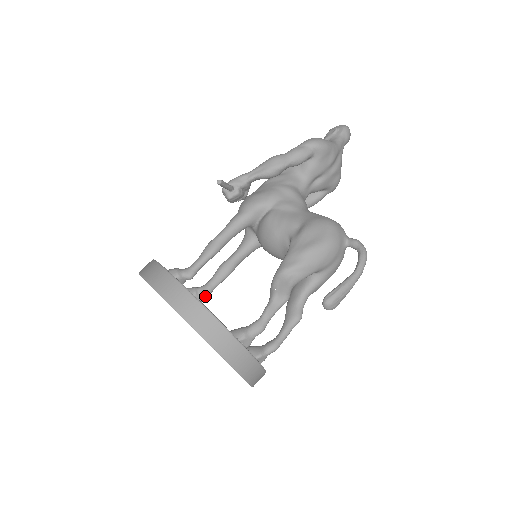
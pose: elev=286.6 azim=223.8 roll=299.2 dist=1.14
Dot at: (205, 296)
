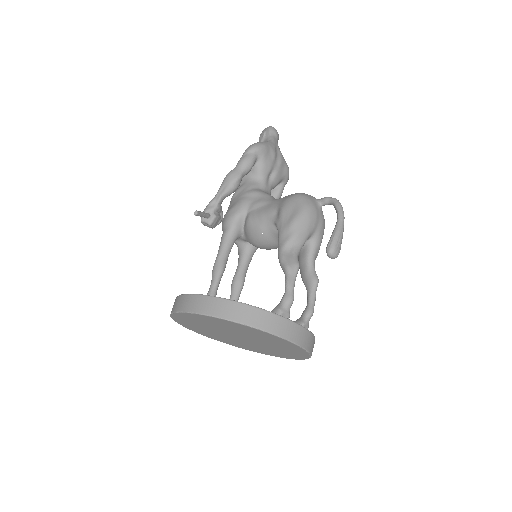
Dot at: occluded
